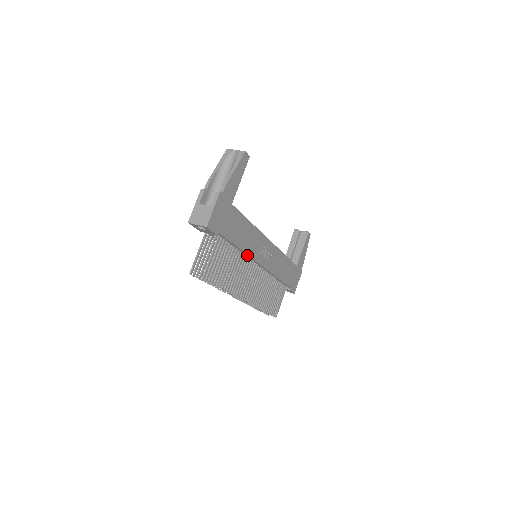
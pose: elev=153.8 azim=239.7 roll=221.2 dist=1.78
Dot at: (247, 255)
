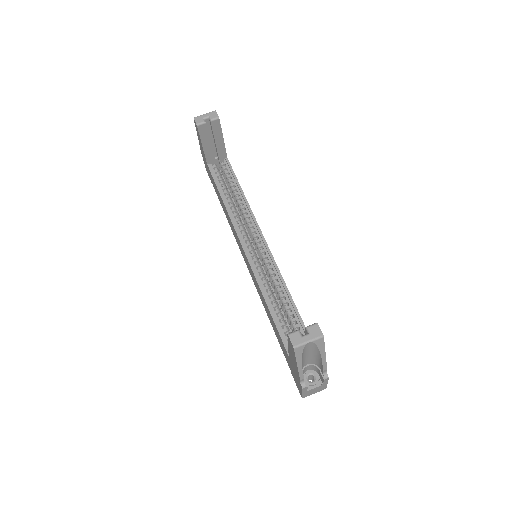
Dot at: occluded
